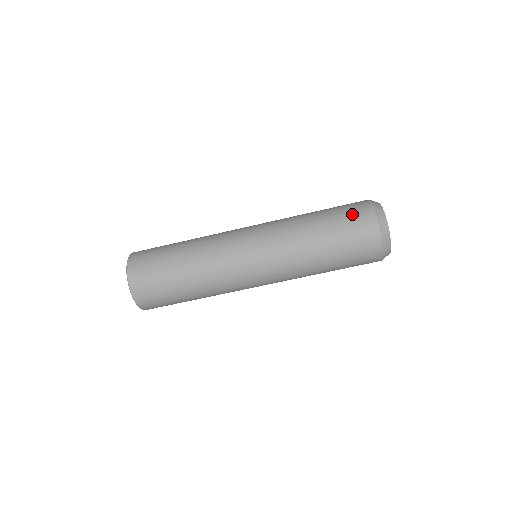
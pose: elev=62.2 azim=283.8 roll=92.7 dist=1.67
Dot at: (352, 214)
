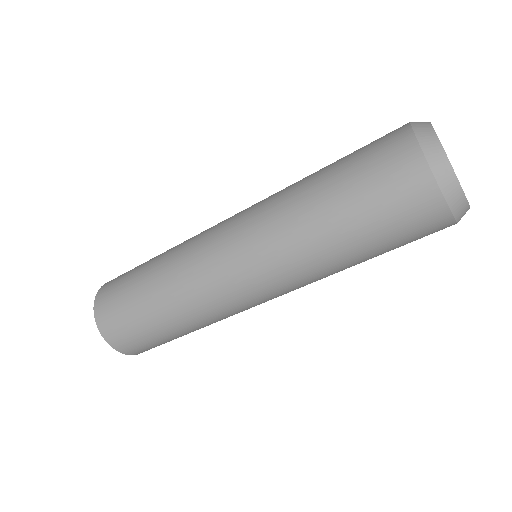
Dot at: (388, 183)
